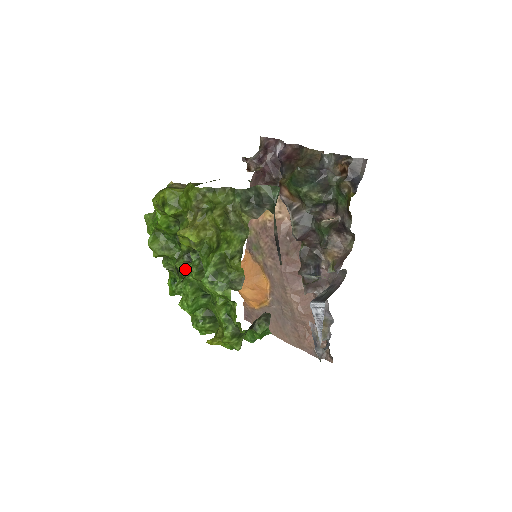
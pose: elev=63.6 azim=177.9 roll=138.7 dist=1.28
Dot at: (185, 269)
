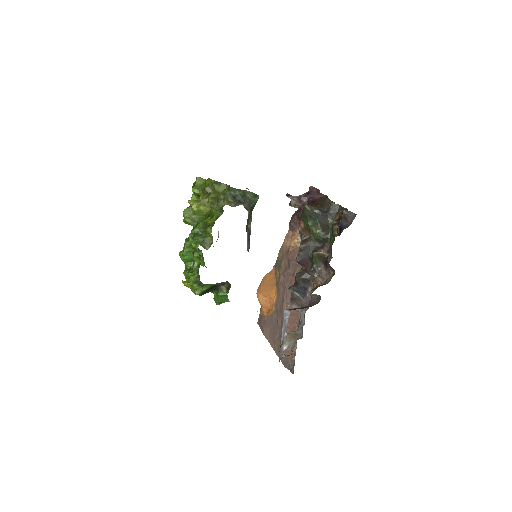
Dot at: occluded
